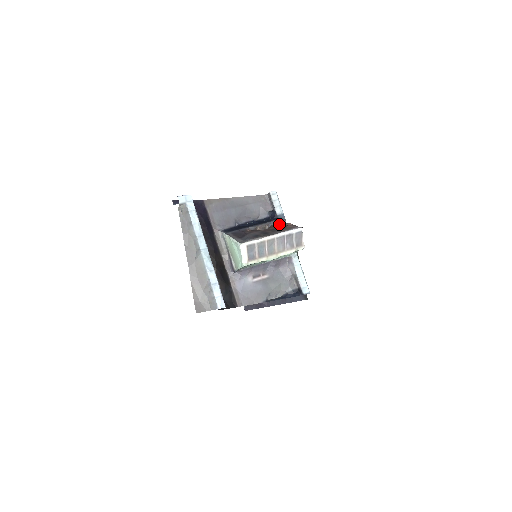
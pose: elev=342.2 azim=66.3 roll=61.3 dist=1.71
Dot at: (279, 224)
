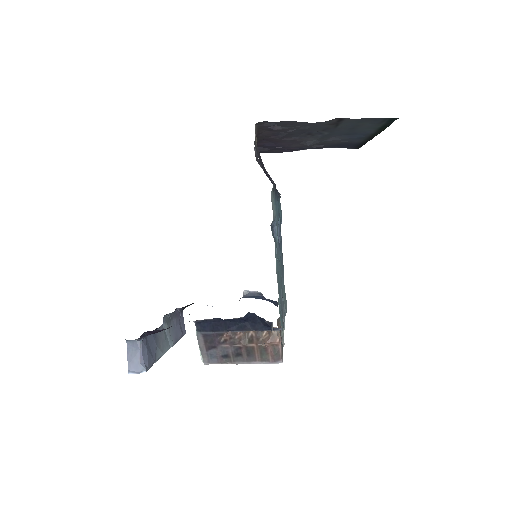
Dot at: (265, 342)
